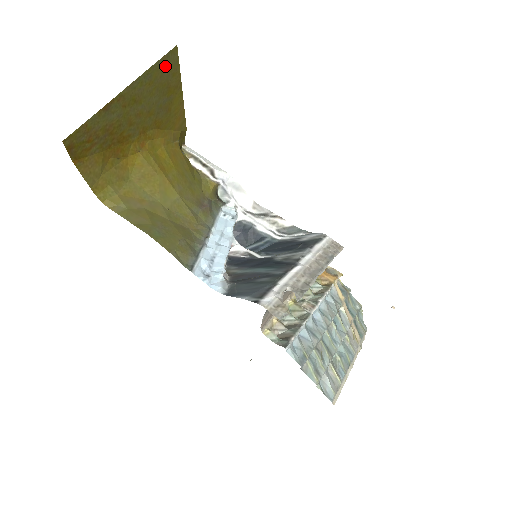
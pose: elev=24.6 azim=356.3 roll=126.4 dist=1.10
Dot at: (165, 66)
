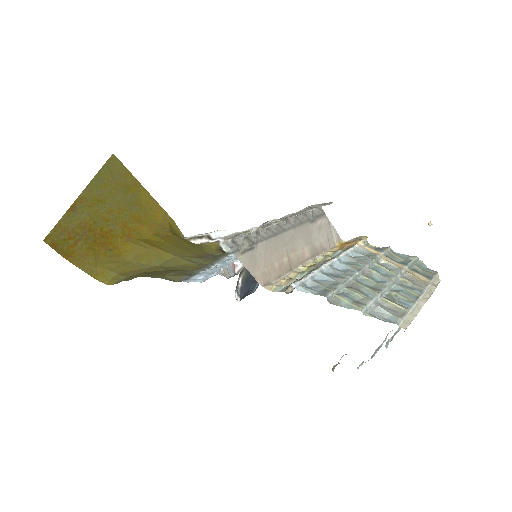
Dot at: (112, 171)
